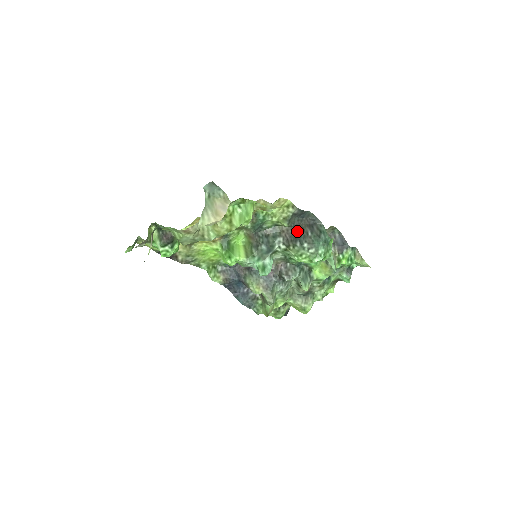
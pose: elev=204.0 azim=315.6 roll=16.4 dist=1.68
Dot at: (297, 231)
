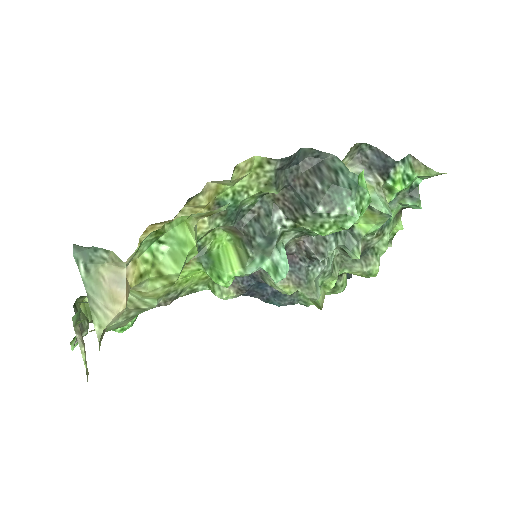
Dot at: (297, 191)
